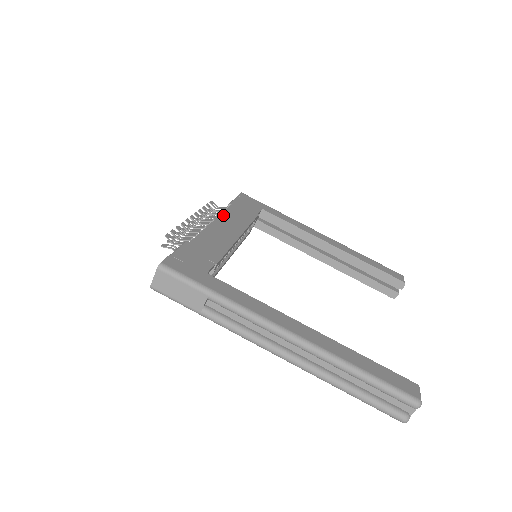
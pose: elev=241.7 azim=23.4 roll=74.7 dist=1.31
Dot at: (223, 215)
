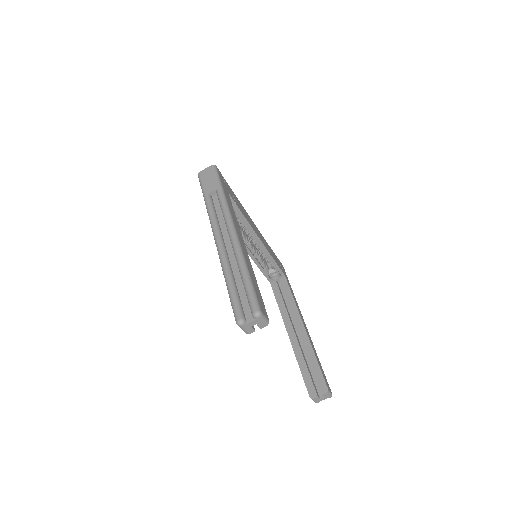
Dot at: occluded
